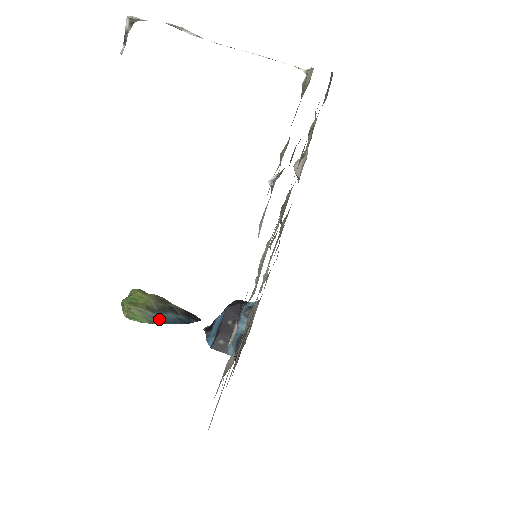
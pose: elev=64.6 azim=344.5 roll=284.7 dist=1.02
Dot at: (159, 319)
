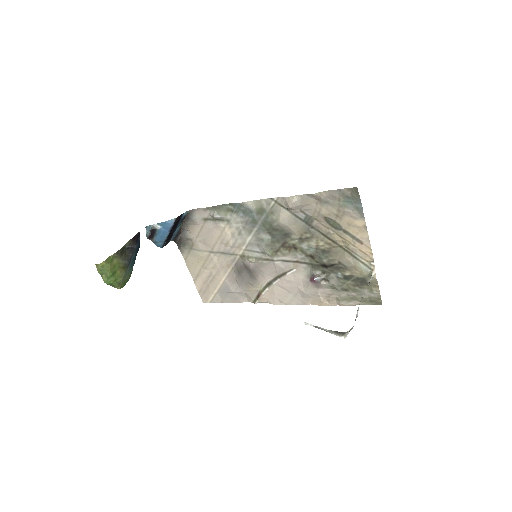
Dot at: (132, 266)
